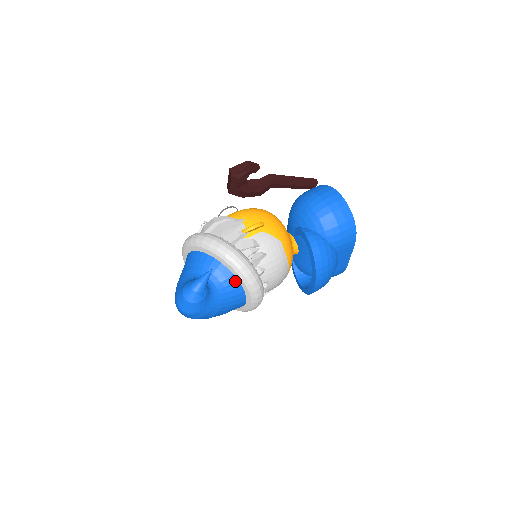
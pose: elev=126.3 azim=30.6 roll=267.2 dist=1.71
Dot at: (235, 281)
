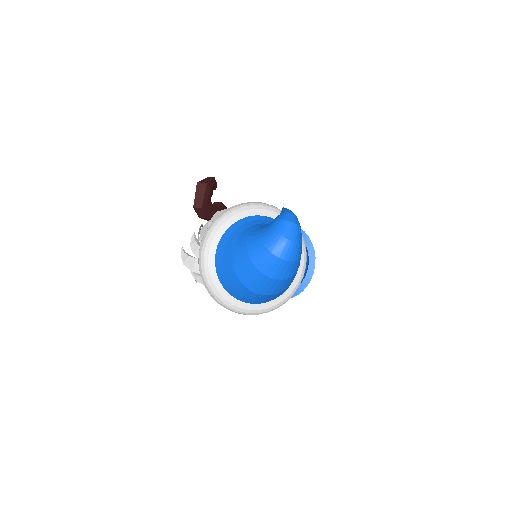
Dot at: occluded
